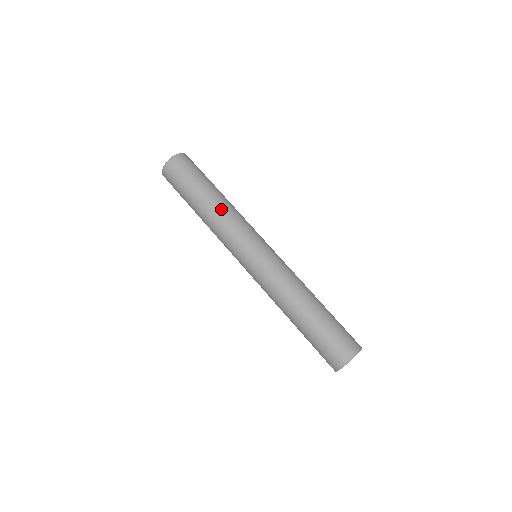
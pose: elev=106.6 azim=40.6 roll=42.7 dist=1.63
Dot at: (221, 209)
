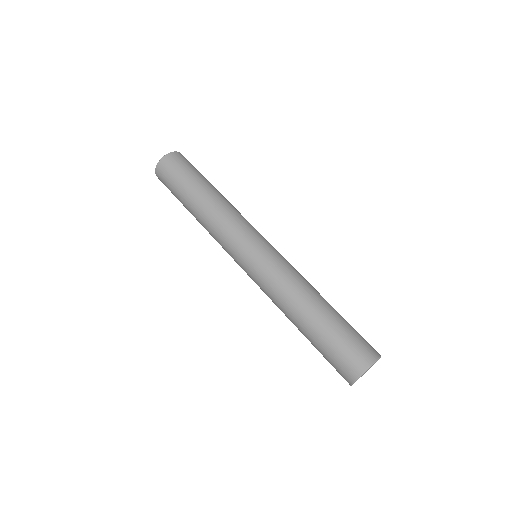
Dot at: (228, 202)
